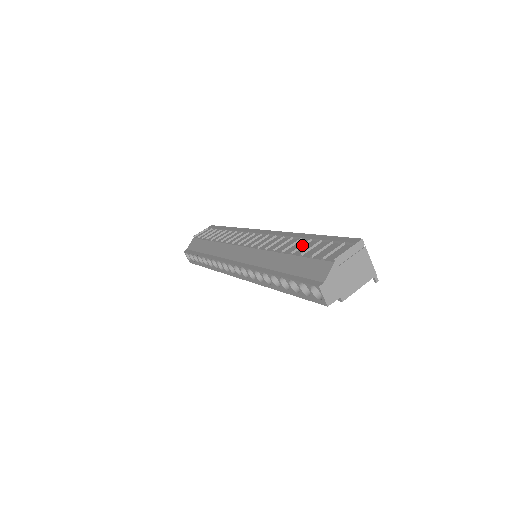
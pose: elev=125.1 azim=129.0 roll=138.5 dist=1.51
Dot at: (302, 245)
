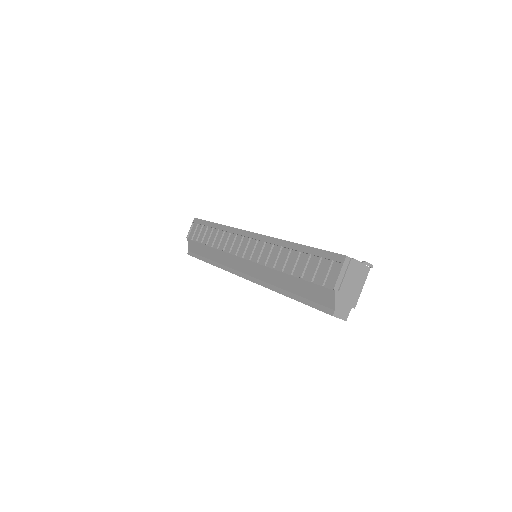
Dot at: (296, 262)
